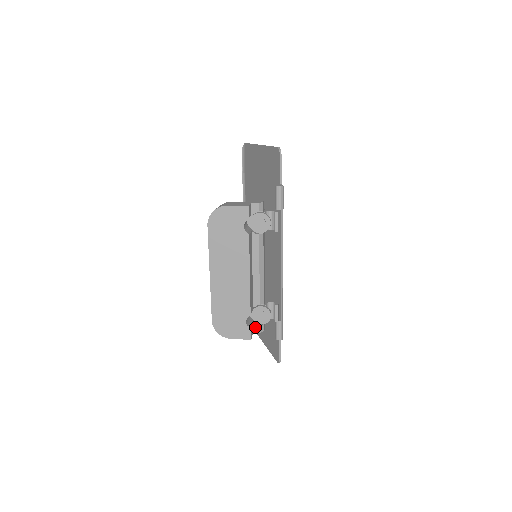
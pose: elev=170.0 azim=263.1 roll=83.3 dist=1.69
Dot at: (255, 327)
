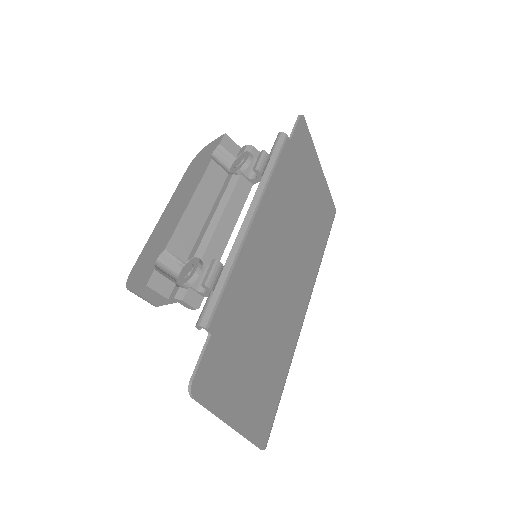
Dot at: (174, 291)
